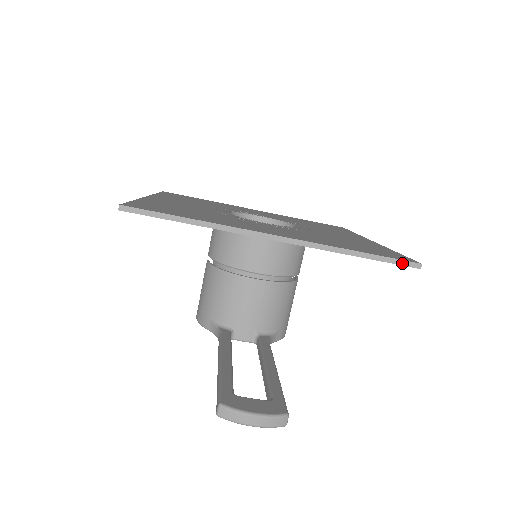
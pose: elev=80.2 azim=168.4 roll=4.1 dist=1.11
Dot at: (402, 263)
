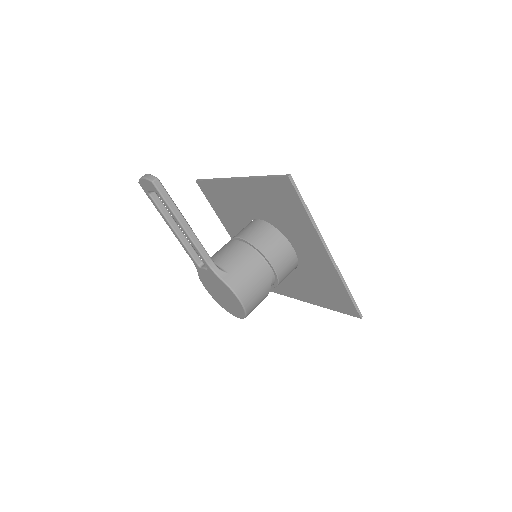
Dot at: (281, 176)
